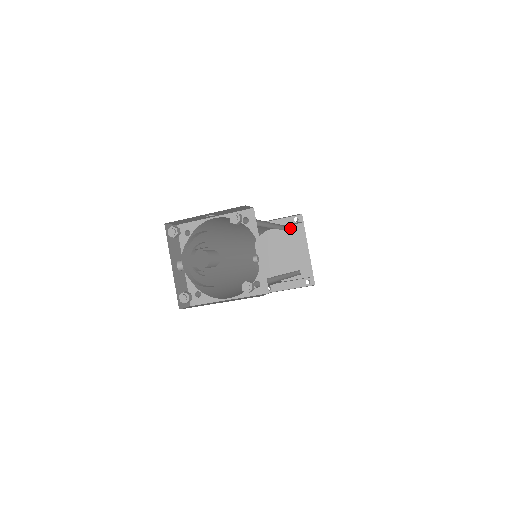
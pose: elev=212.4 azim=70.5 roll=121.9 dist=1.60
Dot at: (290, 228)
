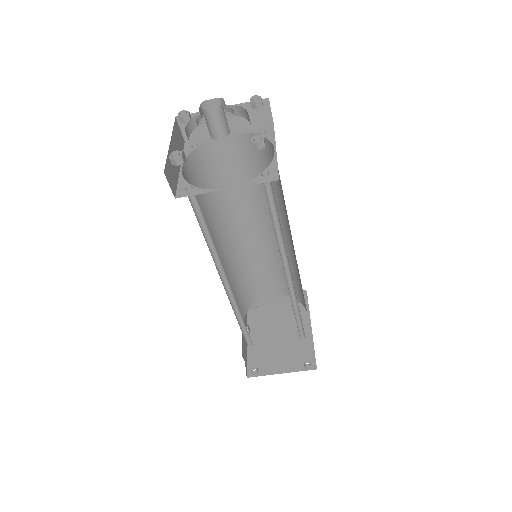
Dot at: occluded
